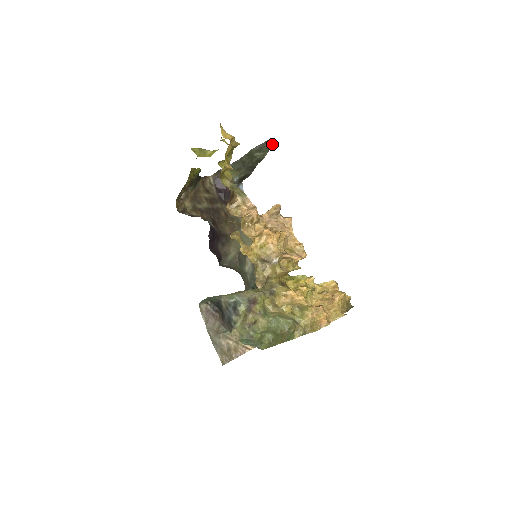
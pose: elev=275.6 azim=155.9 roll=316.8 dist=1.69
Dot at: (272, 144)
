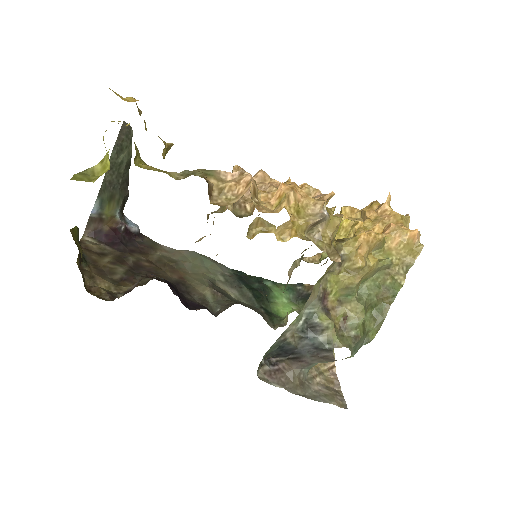
Dot at: (130, 129)
